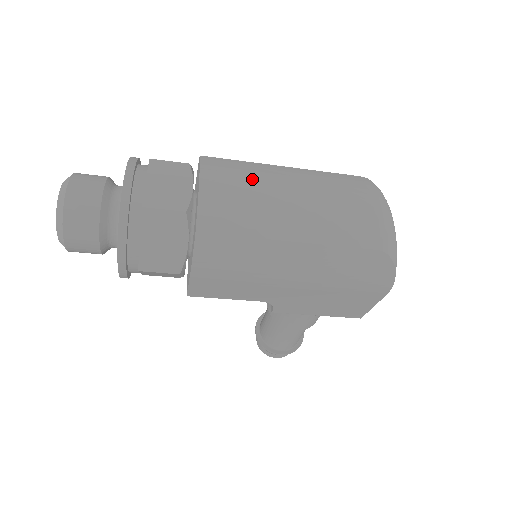
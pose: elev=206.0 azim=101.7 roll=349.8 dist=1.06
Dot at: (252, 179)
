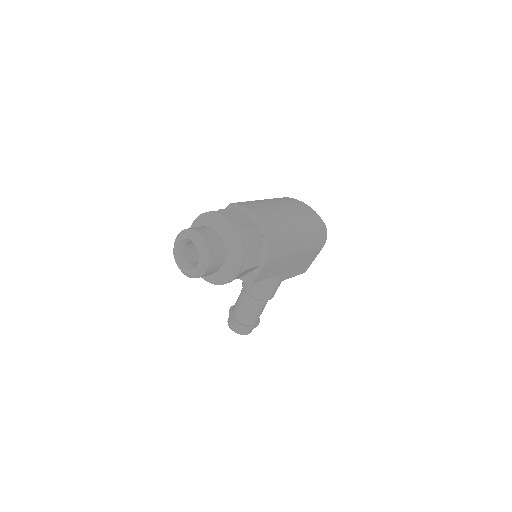
Dot at: (265, 207)
